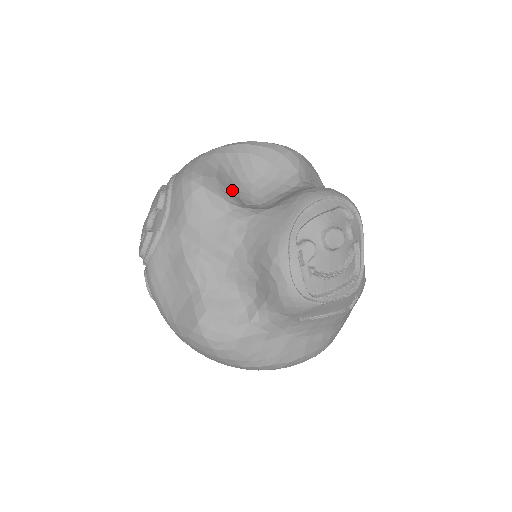
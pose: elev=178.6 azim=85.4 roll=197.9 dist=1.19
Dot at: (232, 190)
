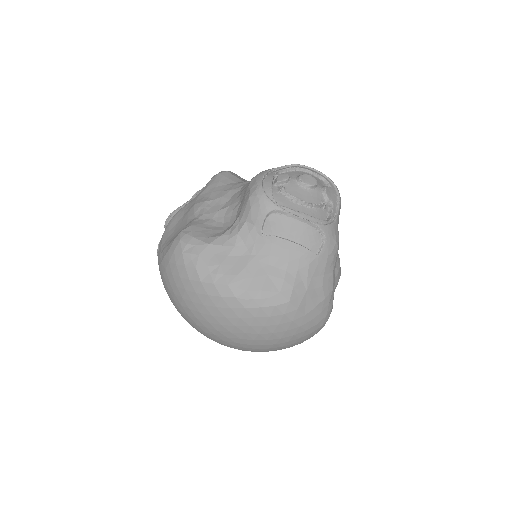
Dot at: occluded
